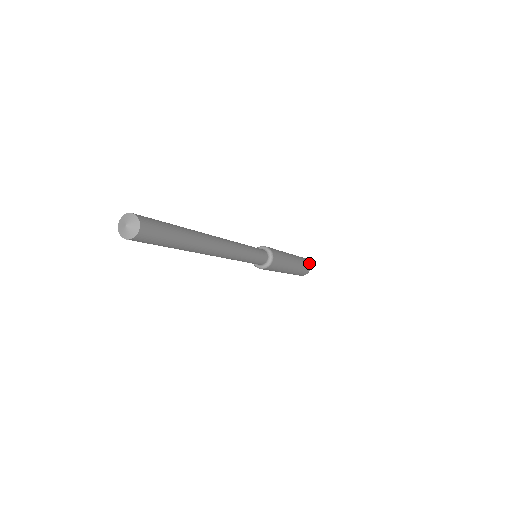
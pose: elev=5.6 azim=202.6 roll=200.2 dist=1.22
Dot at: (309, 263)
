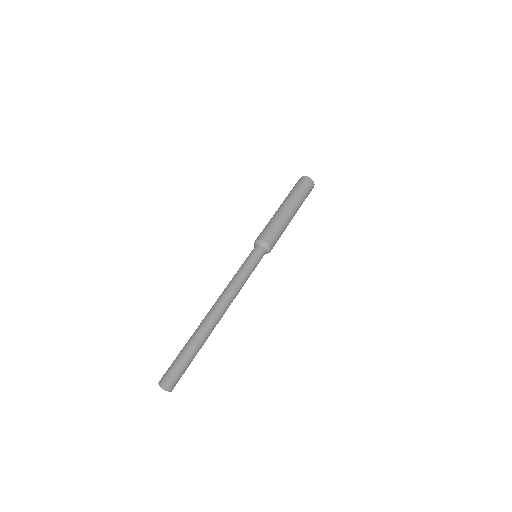
Dot at: (310, 180)
